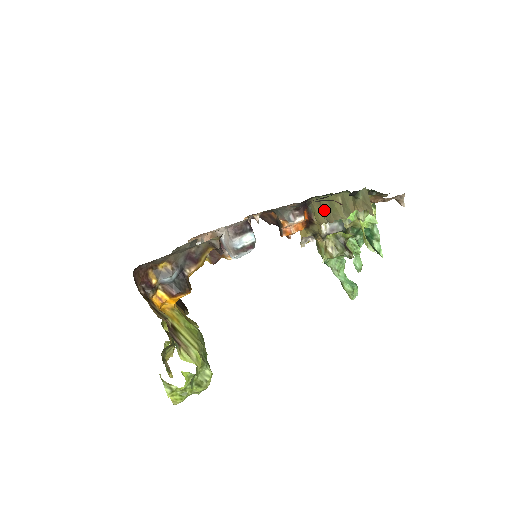
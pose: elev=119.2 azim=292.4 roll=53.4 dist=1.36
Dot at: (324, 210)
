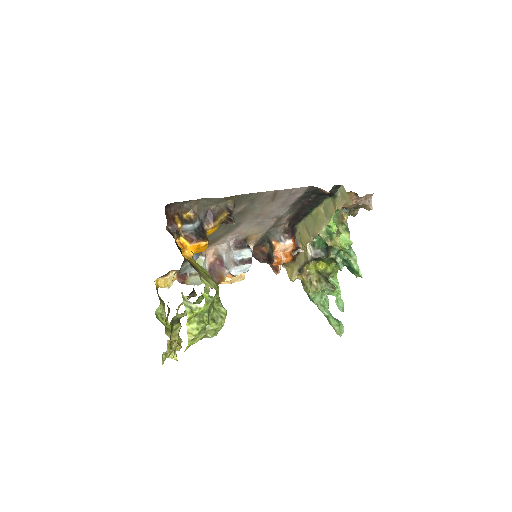
Dot at: (309, 228)
